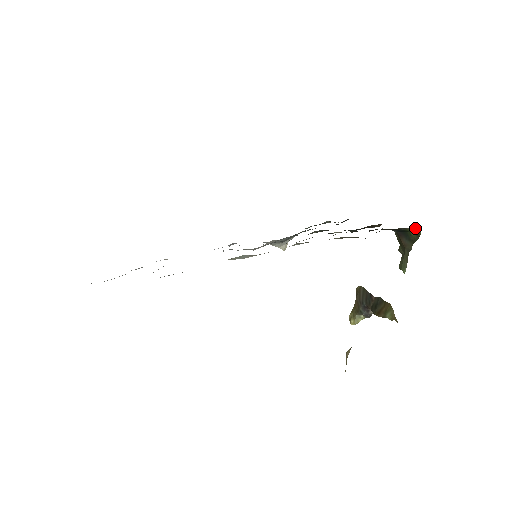
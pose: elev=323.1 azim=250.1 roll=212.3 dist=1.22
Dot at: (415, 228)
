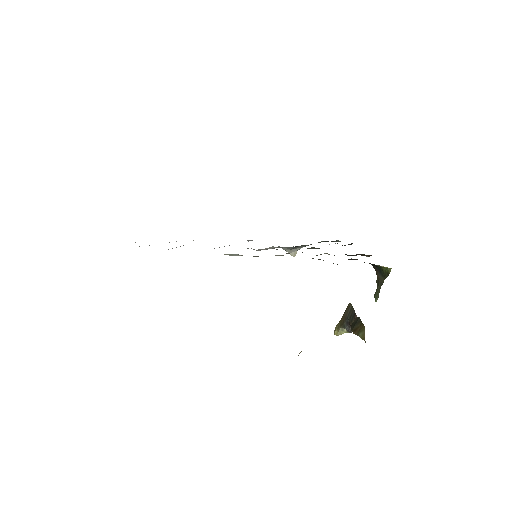
Dot at: occluded
